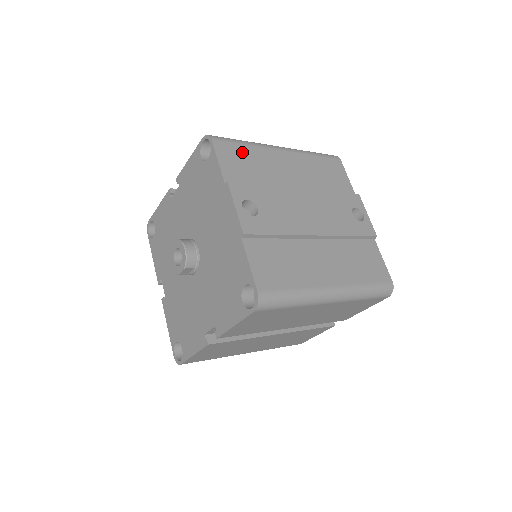
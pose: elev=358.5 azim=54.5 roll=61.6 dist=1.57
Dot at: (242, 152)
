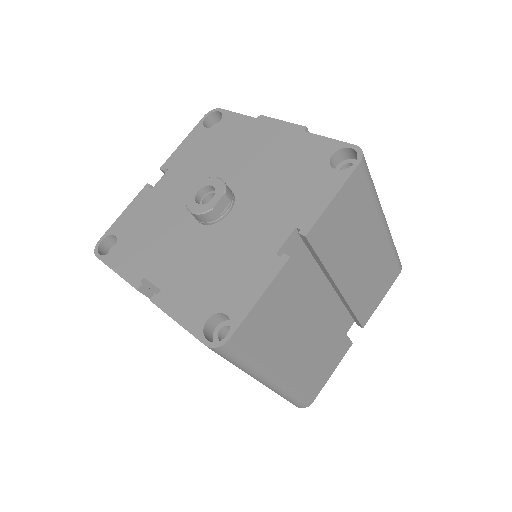
Dot at: occluded
